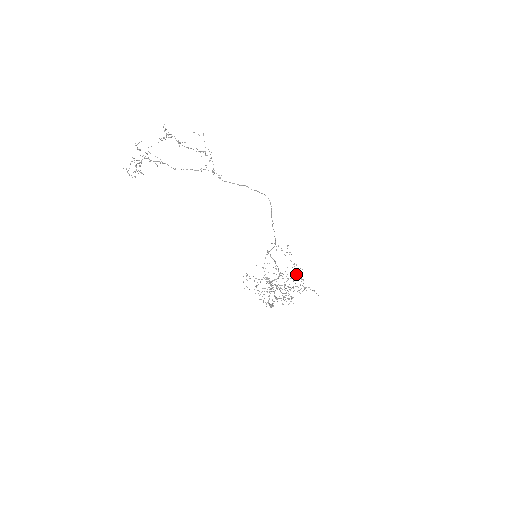
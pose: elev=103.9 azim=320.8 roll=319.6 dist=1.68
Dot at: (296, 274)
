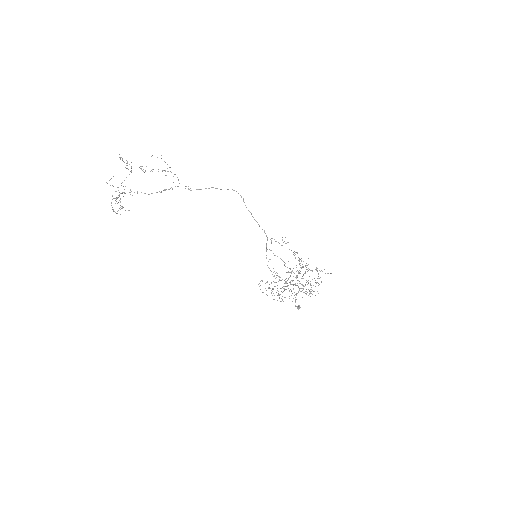
Dot at: (298, 260)
